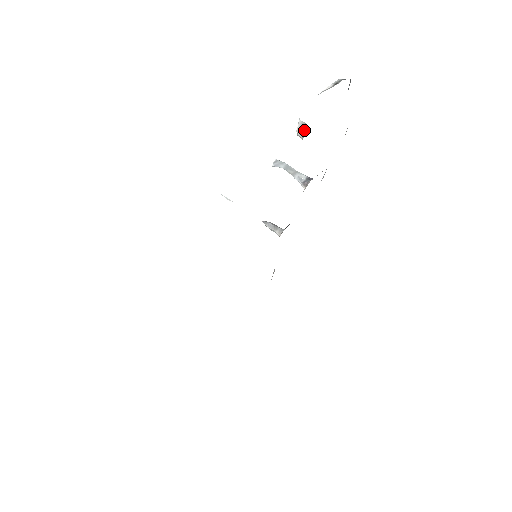
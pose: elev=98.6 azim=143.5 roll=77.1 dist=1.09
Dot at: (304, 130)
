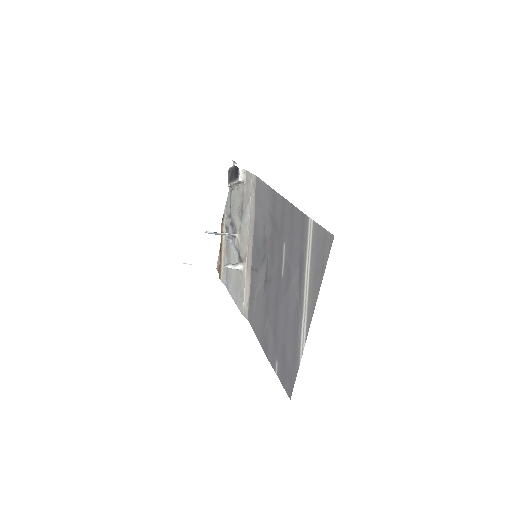
Dot at: (244, 174)
